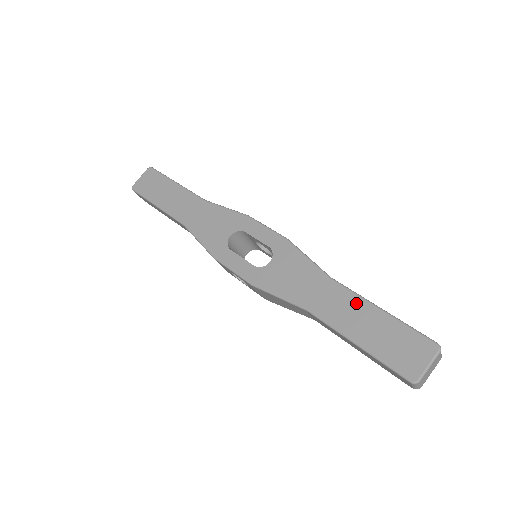
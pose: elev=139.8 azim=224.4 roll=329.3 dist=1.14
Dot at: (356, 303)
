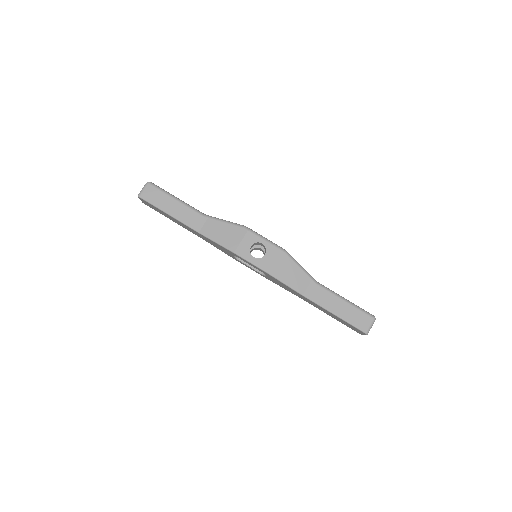
Dot at: (321, 308)
